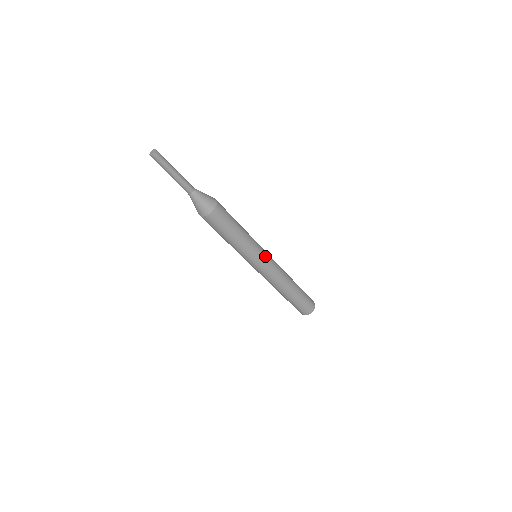
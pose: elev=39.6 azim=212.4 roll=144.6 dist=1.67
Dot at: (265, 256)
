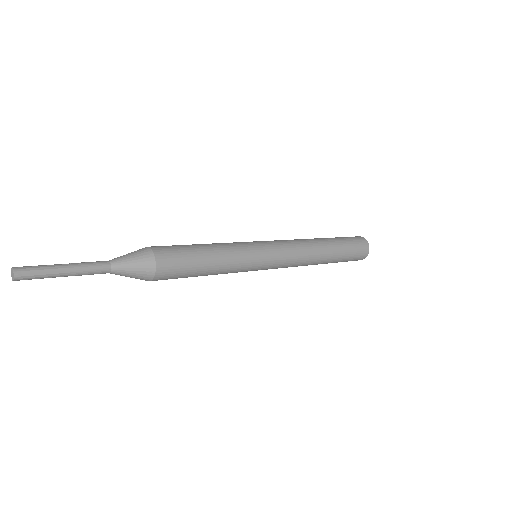
Dot at: (262, 269)
